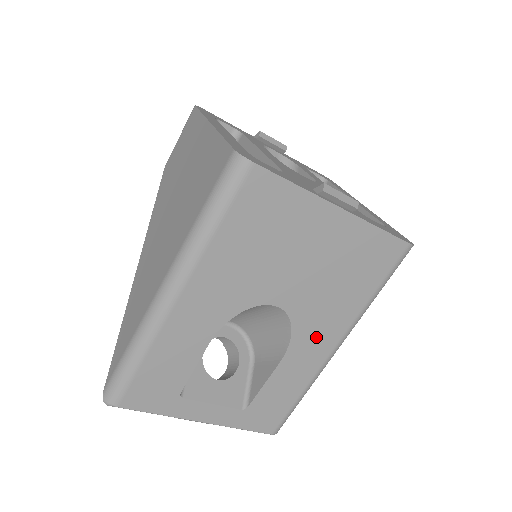
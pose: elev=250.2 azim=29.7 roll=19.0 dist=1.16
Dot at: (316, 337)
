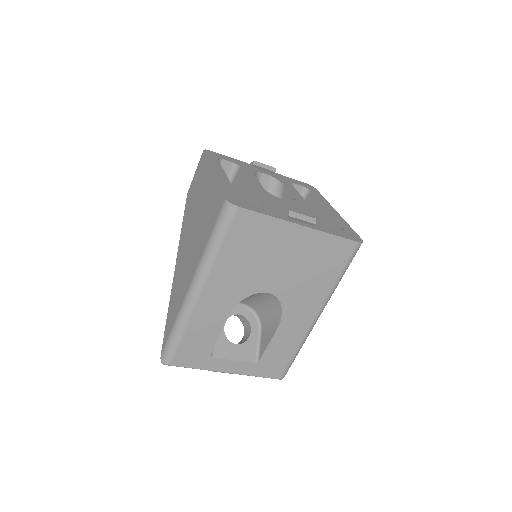
Dot at: (300, 311)
